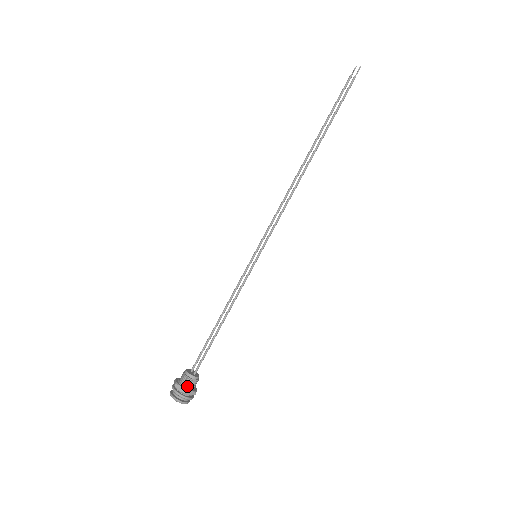
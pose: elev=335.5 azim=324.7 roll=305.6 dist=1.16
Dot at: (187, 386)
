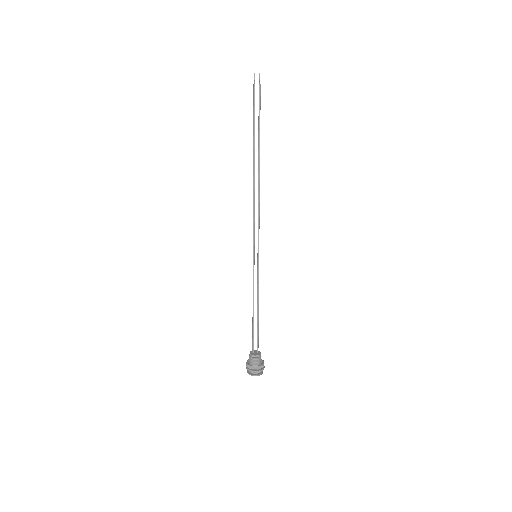
Dot at: occluded
